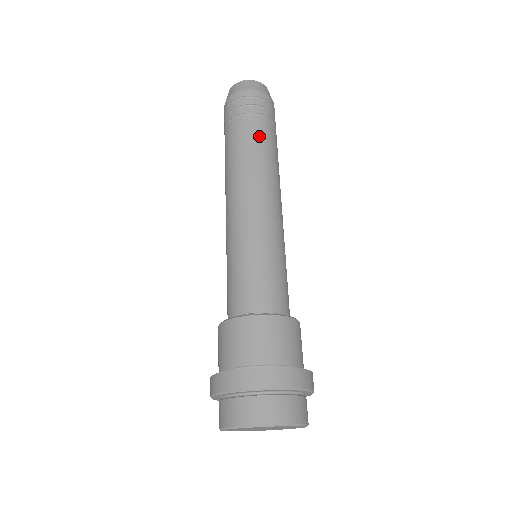
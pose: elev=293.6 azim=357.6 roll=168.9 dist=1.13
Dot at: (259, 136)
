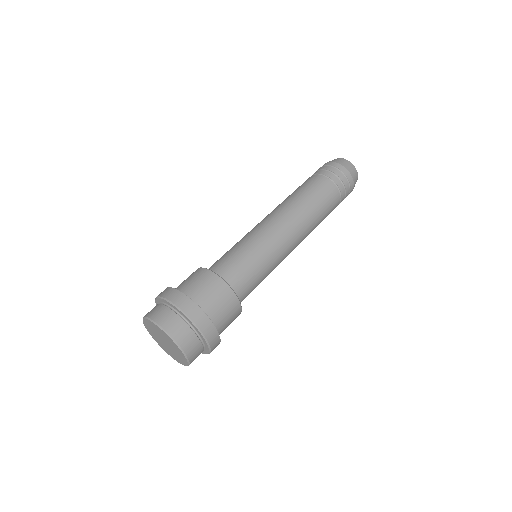
Dot at: (320, 191)
